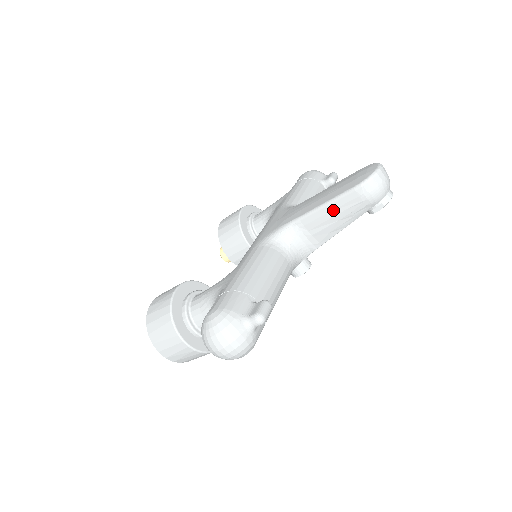
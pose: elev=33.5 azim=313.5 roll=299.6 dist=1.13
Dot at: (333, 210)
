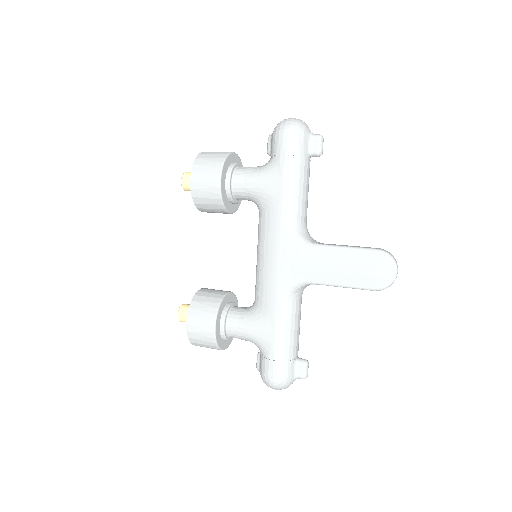
Dot at: (349, 287)
